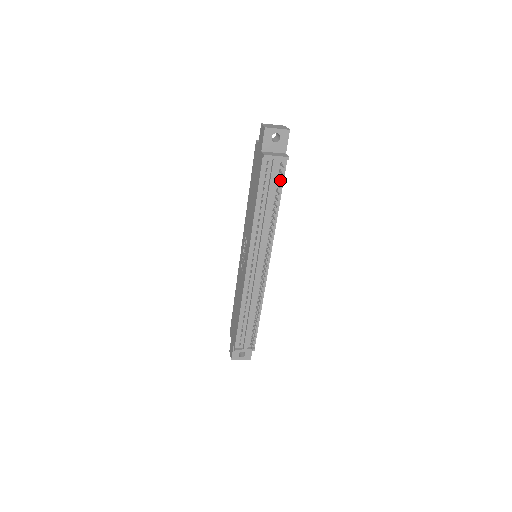
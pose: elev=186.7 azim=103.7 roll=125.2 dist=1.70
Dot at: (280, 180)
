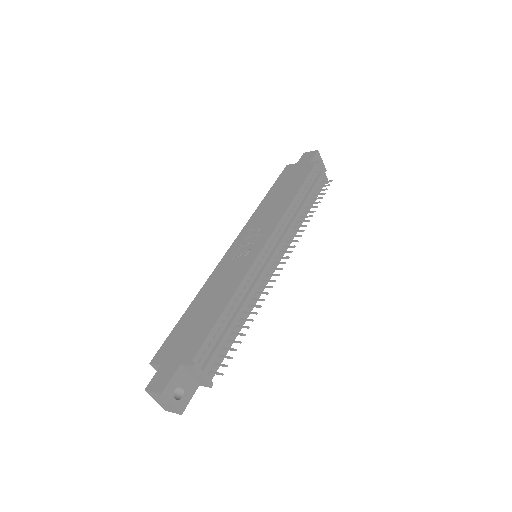
Dot at: occluded
